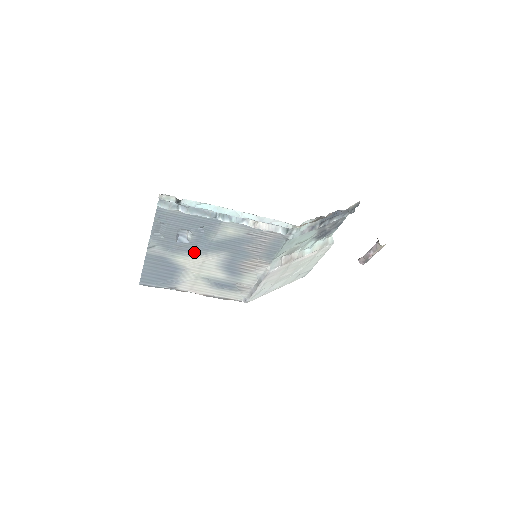
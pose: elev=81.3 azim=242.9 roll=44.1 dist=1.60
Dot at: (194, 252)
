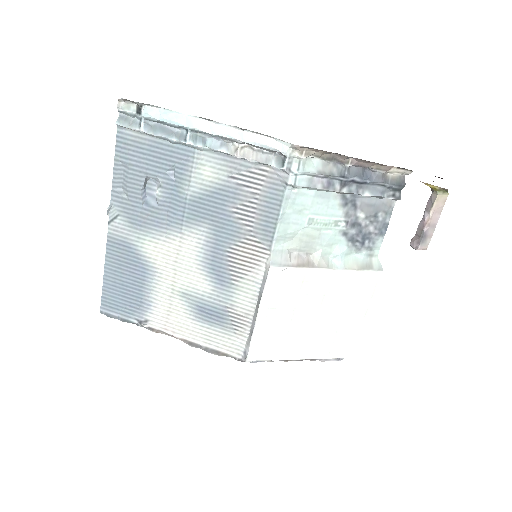
Dot at: (165, 229)
